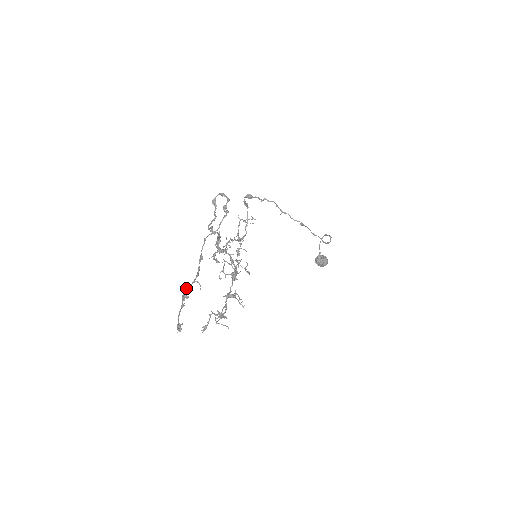
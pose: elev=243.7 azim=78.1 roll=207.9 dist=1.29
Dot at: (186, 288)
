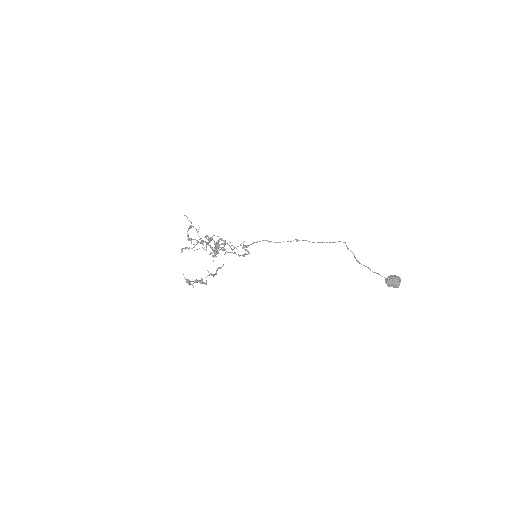
Dot at: (206, 283)
